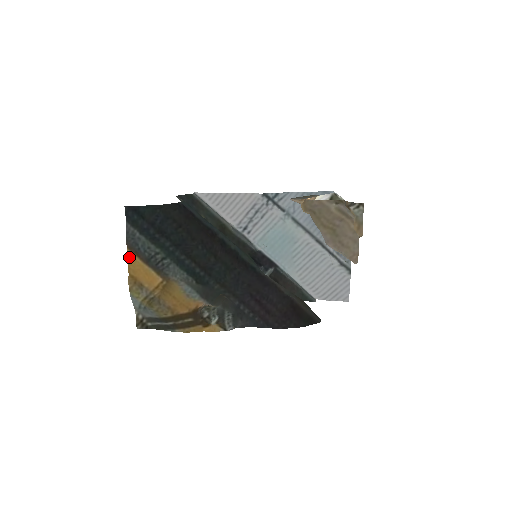
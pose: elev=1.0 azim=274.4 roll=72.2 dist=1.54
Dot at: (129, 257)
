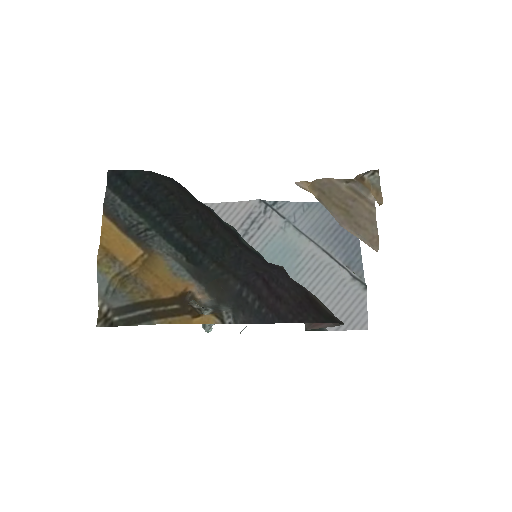
Dot at: (104, 225)
